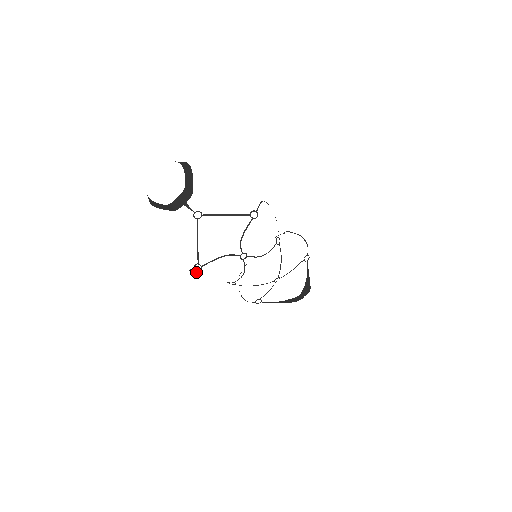
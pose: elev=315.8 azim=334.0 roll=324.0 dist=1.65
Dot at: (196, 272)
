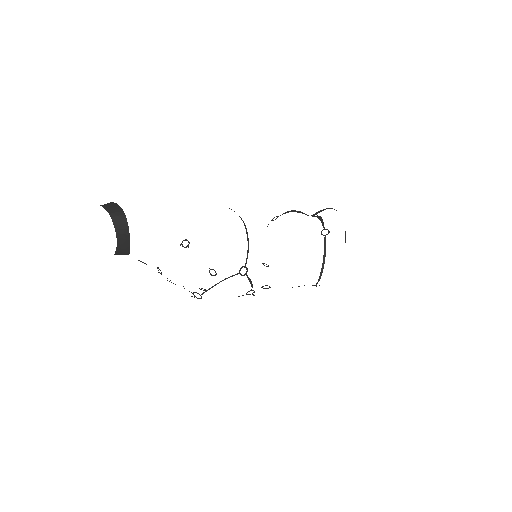
Dot at: (182, 245)
